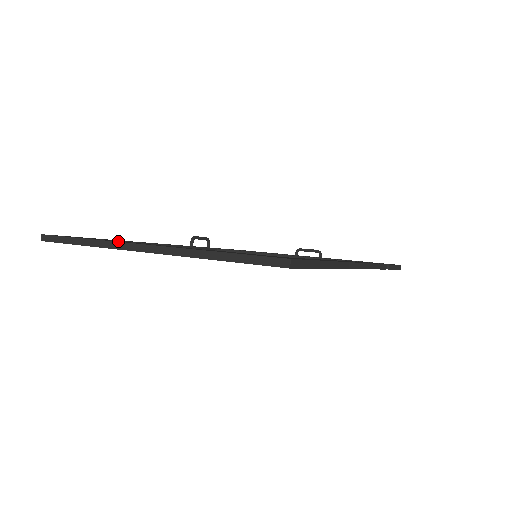
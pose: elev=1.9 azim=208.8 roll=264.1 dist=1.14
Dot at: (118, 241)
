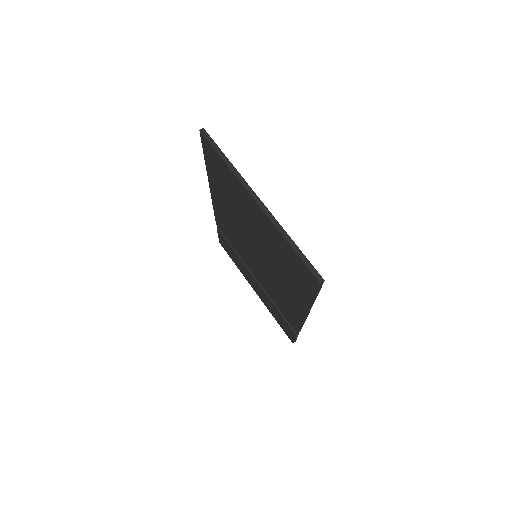
Dot at: occluded
